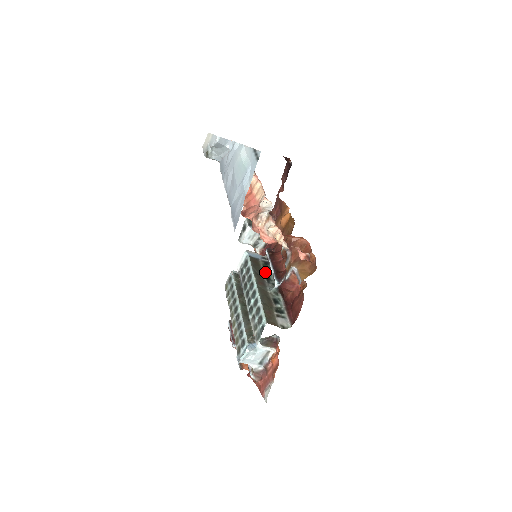
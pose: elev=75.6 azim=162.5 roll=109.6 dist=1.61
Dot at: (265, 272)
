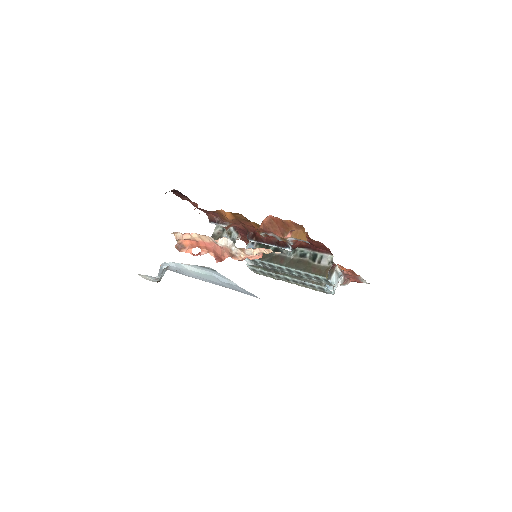
Dot at: occluded
